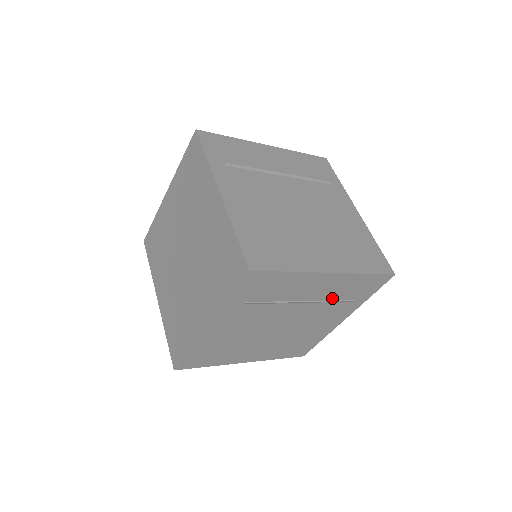
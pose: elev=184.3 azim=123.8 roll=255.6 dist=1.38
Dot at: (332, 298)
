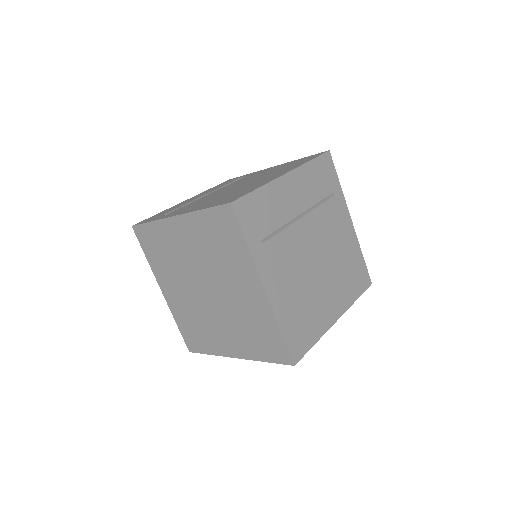
Dot at: occluded
